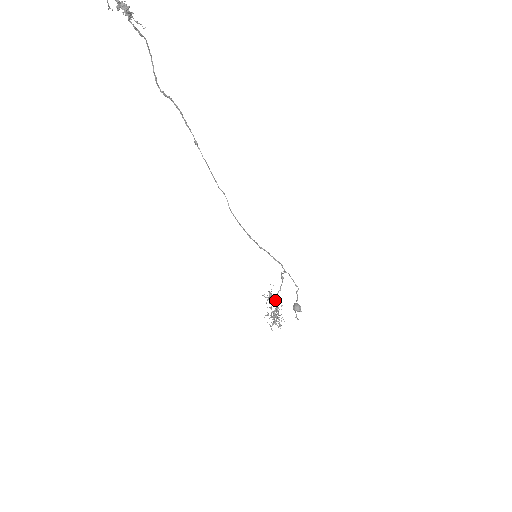
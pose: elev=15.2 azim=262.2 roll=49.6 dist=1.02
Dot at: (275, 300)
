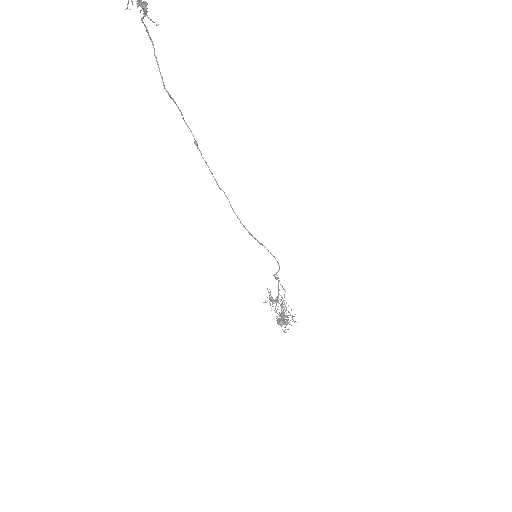
Dot at: (278, 301)
